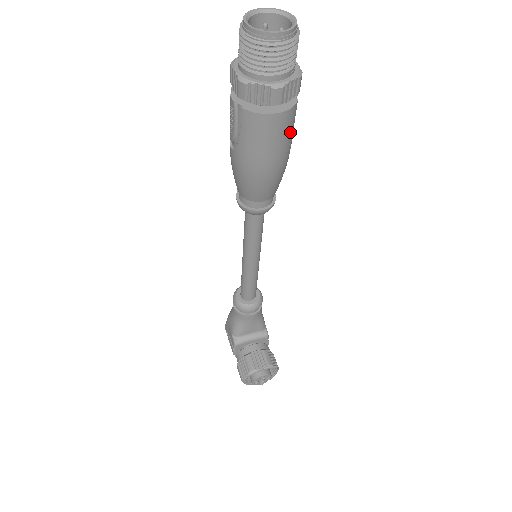
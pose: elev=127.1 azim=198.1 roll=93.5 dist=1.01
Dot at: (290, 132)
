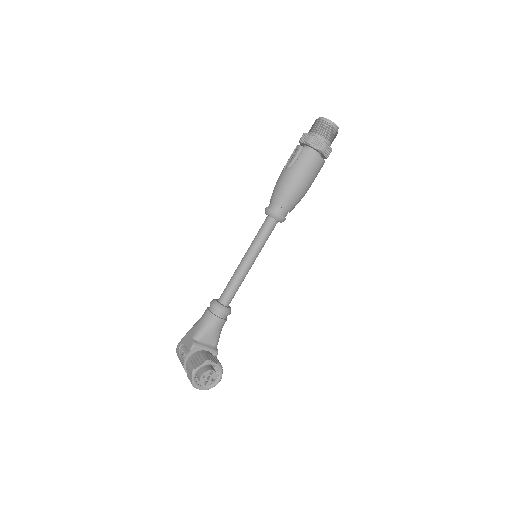
Dot at: (317, 174)
